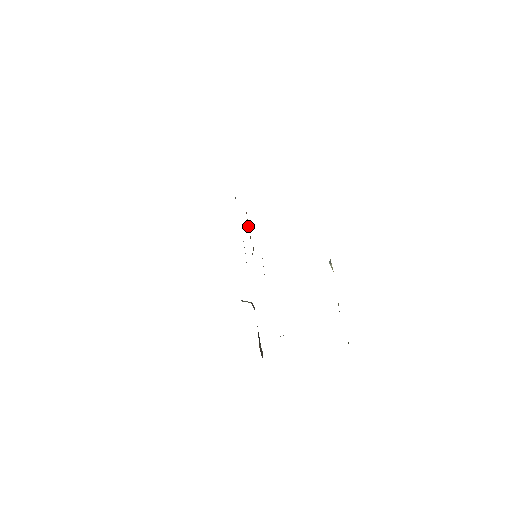
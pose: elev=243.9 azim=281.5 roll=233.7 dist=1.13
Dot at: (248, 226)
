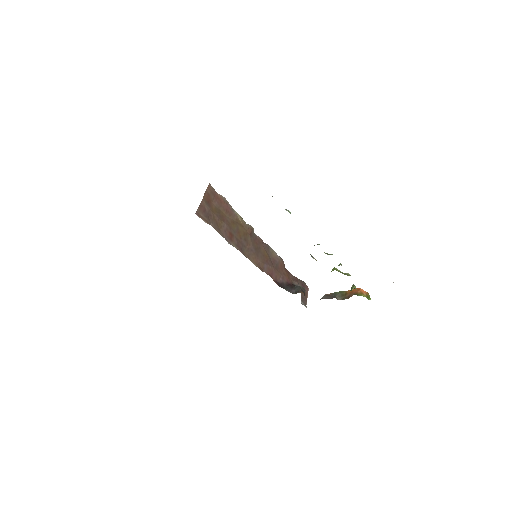
Dot at: (236, 213)
